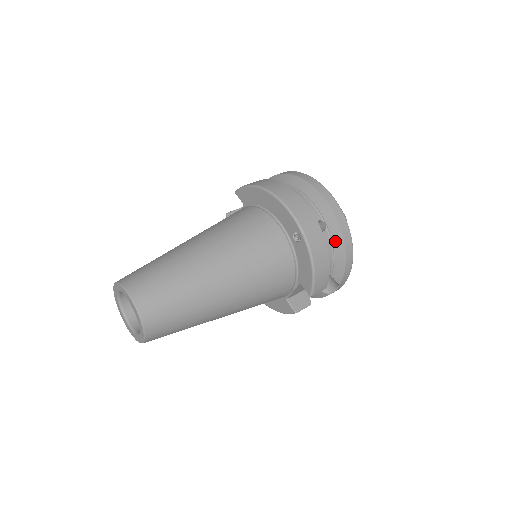
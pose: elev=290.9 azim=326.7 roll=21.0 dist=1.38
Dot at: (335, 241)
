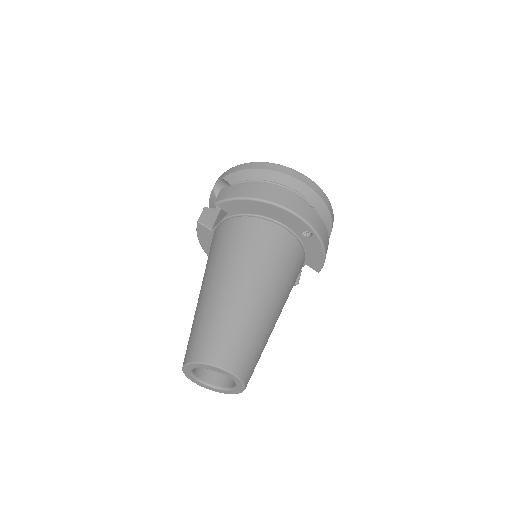
Dot at: (323, 219)
